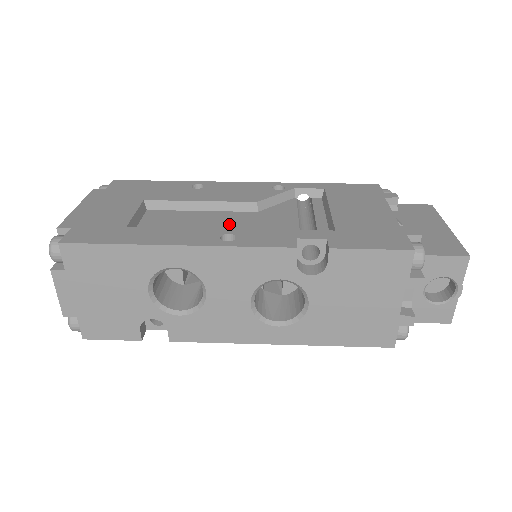
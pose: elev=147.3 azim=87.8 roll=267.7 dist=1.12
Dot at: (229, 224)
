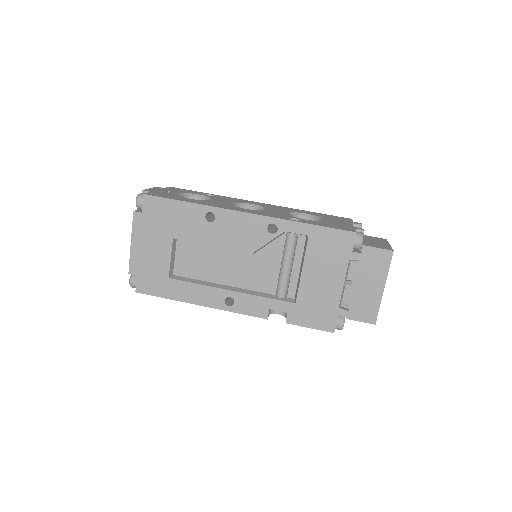
Dot at: (233, 270)
